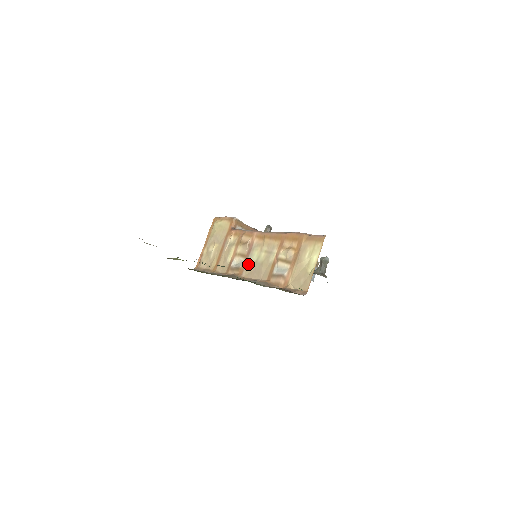
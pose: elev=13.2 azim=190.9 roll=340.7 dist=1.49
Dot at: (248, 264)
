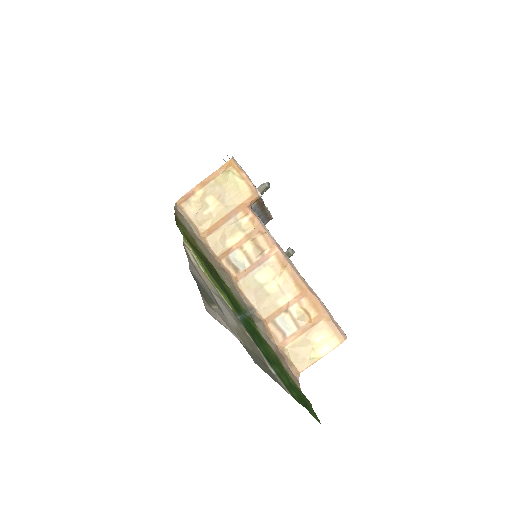
Dot at: (251, 277)
